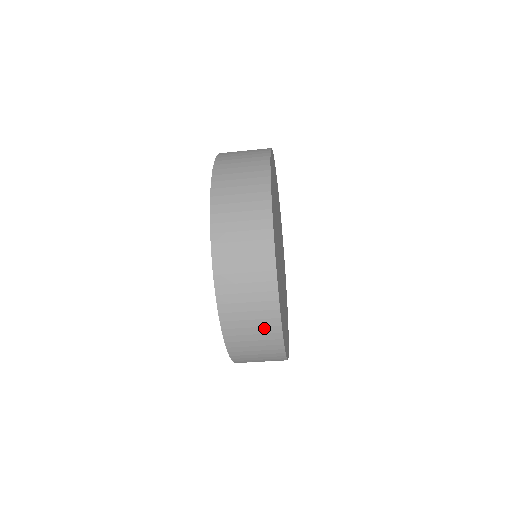
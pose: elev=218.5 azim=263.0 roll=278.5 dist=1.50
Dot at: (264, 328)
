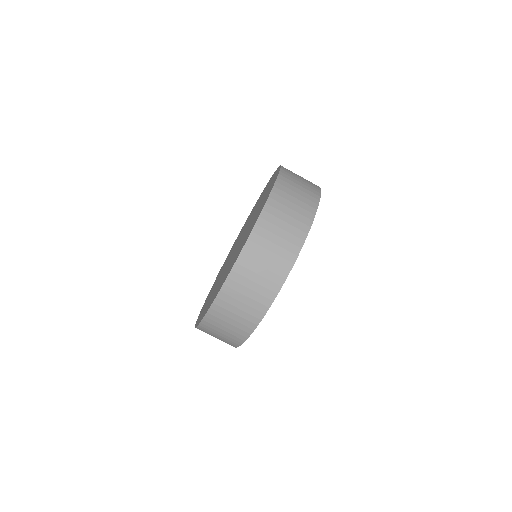
Dot at: (241, 325)
